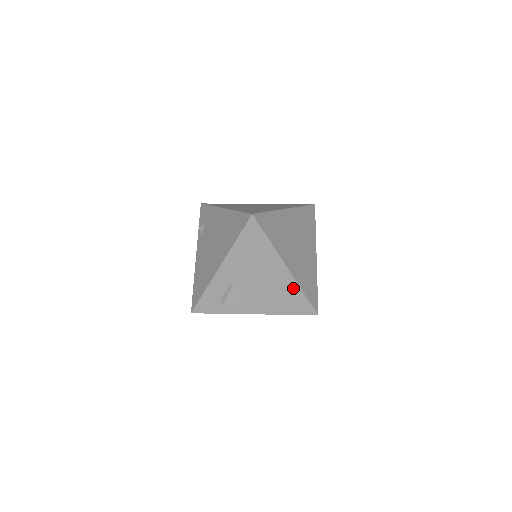
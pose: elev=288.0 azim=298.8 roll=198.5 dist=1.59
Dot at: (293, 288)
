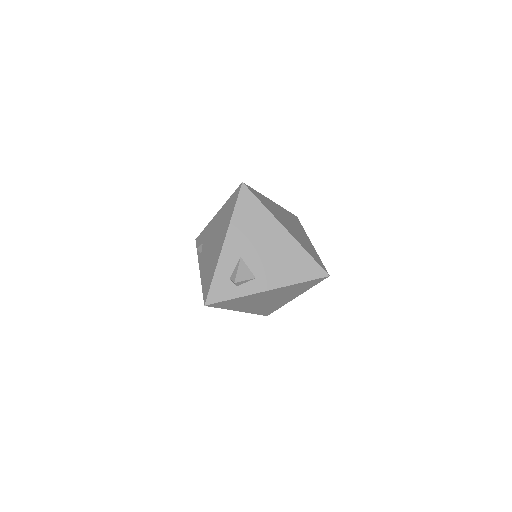
Dot at: (297, 250)
